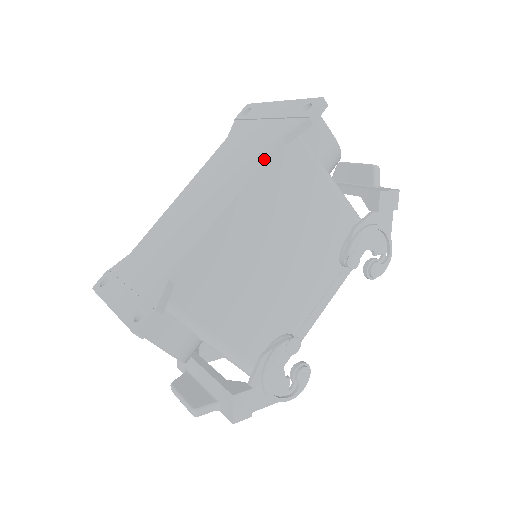
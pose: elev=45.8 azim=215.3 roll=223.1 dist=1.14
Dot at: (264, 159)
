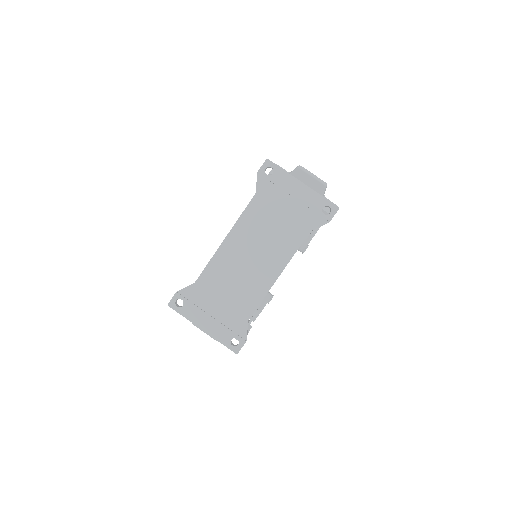
Dot at: (300, 245)
